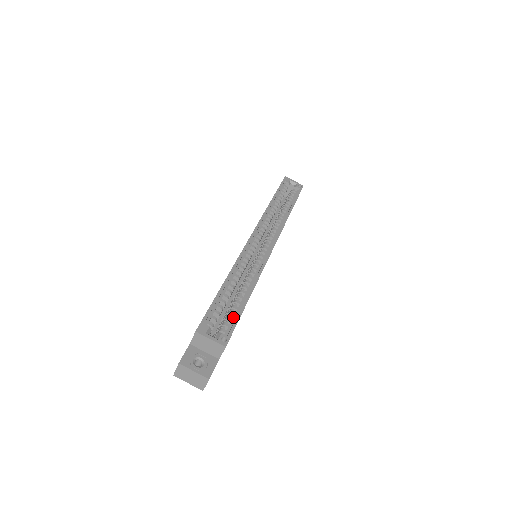
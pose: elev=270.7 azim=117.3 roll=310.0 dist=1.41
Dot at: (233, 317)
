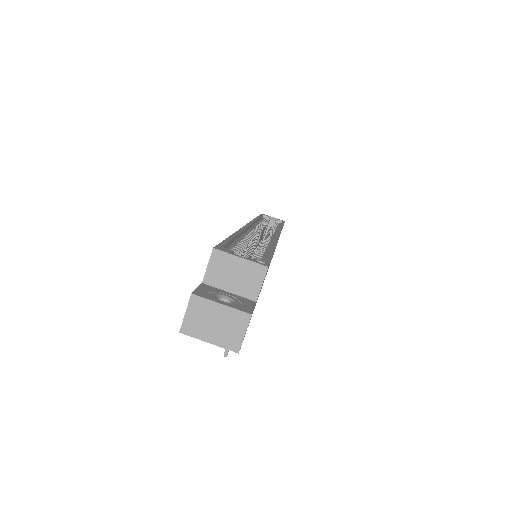
Dot at: (261, 257)
